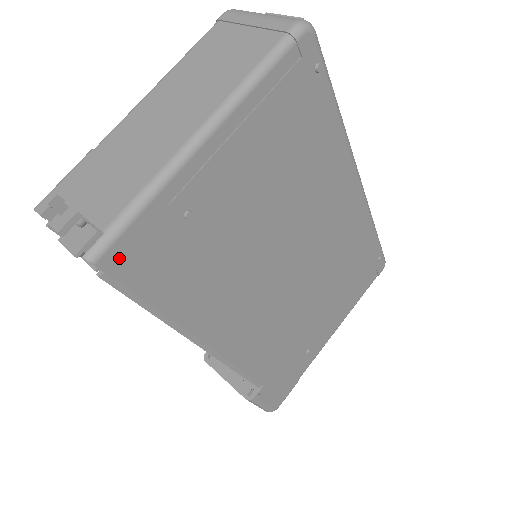
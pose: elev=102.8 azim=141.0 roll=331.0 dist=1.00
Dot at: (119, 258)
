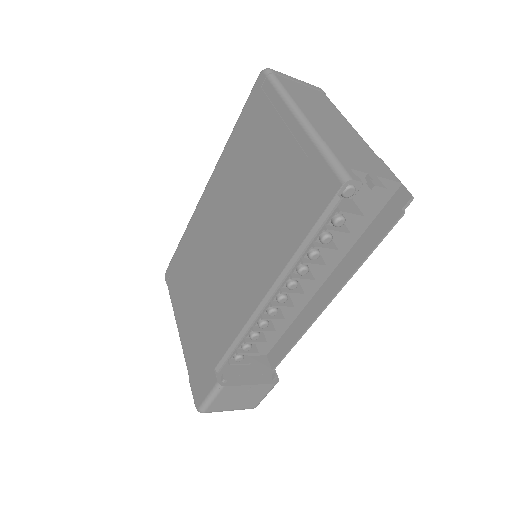
Dot at: (398, 202)
